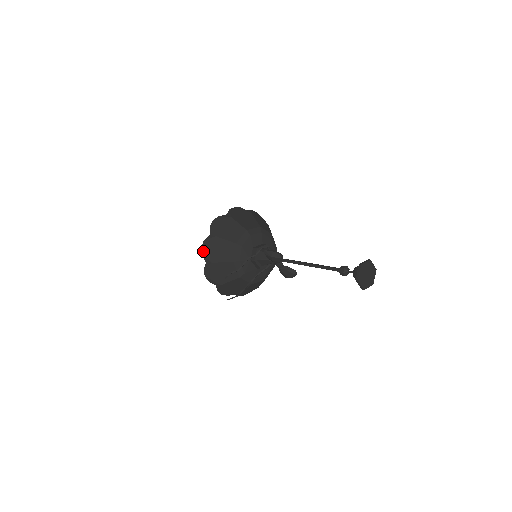
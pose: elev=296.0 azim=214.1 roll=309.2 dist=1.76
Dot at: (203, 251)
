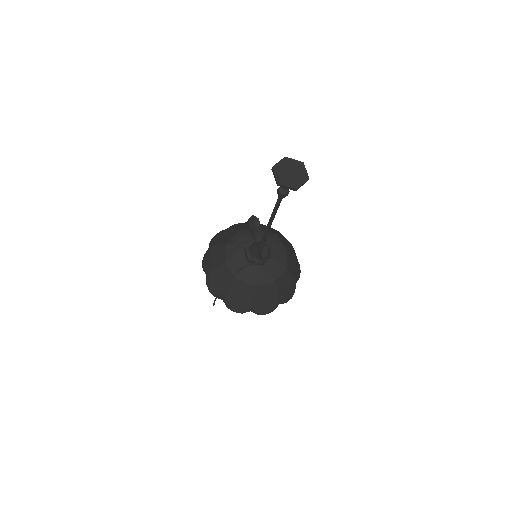
Dot at: (213, 239)
